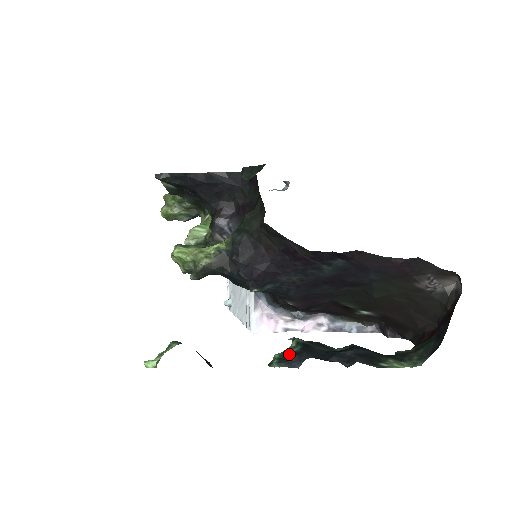
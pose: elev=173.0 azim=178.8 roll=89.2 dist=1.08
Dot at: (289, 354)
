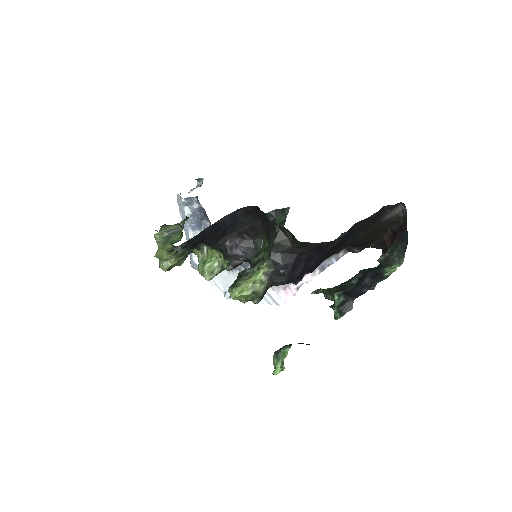
Dot at: (341, 305)
